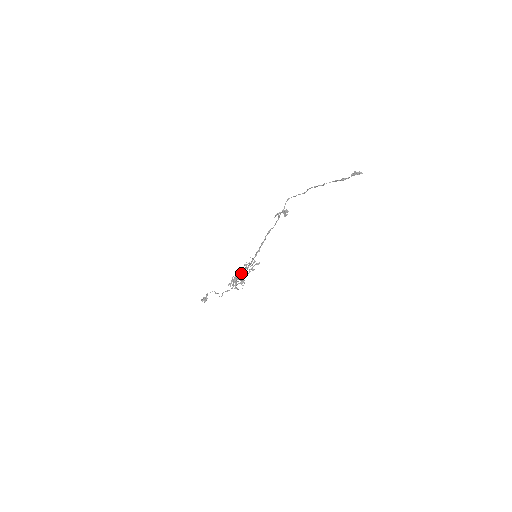
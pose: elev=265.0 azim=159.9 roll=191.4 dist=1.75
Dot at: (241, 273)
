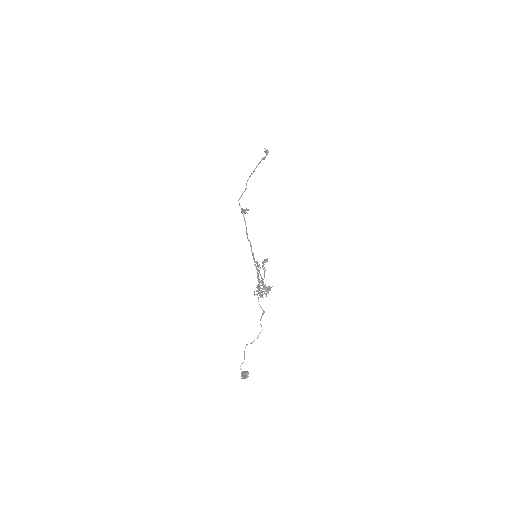
Dot at: (258, 282)
